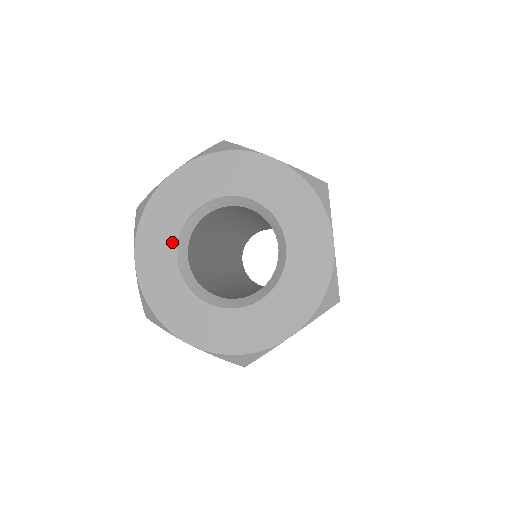
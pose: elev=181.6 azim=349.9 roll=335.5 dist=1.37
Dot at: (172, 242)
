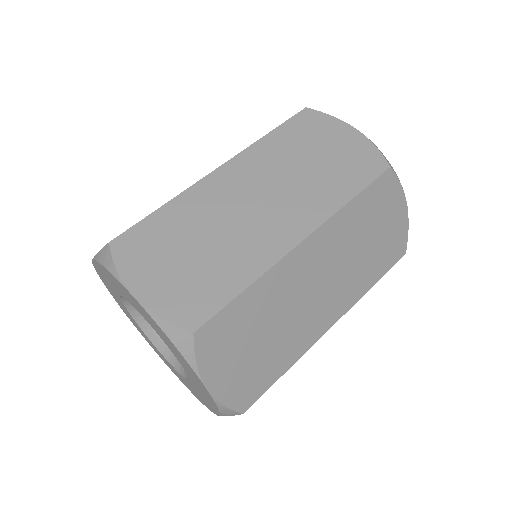
Dot at: (120, 293)
